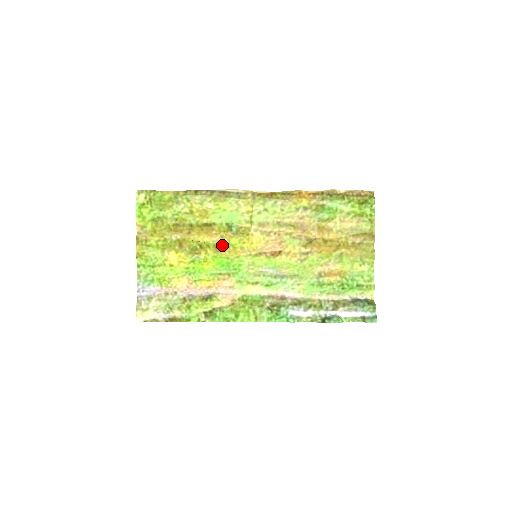
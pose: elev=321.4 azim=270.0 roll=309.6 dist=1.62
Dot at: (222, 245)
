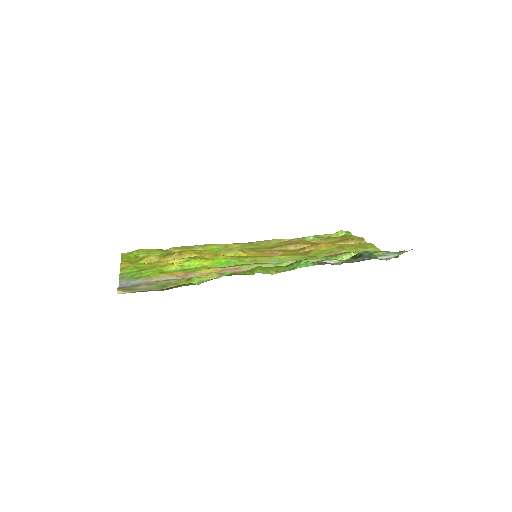
Dot at: occluded
